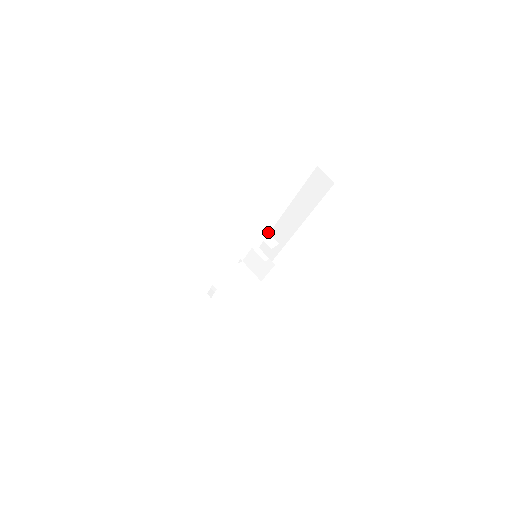
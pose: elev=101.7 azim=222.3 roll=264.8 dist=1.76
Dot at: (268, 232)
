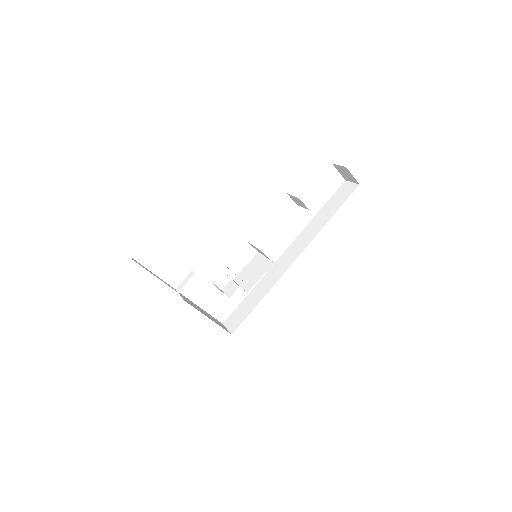
Dot at: occluded
